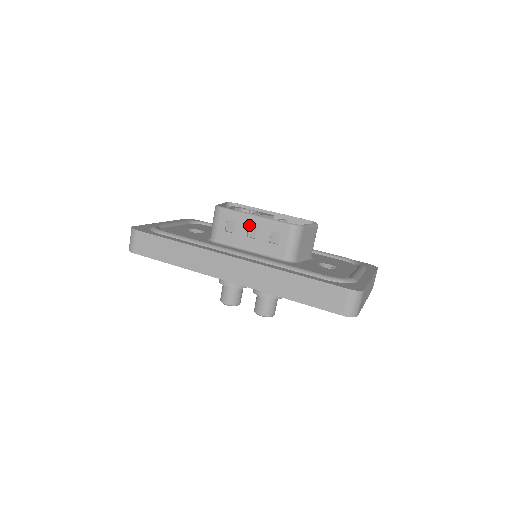
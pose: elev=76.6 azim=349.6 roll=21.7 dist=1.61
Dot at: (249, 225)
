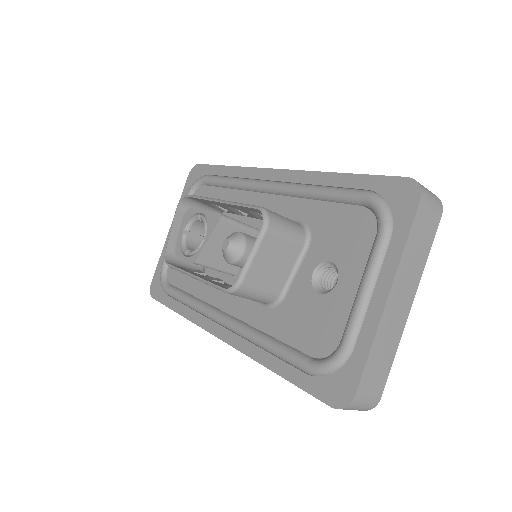
Dot at: occluded
